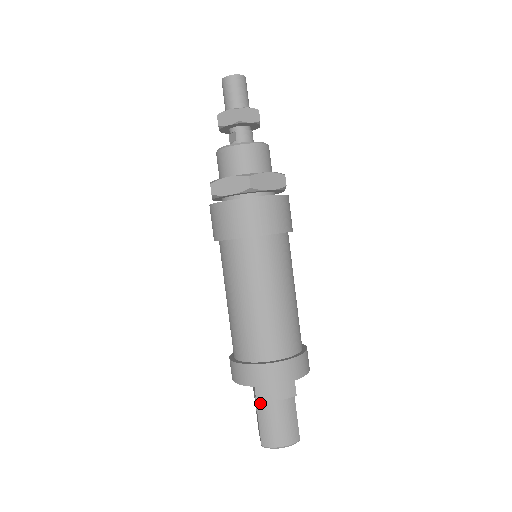
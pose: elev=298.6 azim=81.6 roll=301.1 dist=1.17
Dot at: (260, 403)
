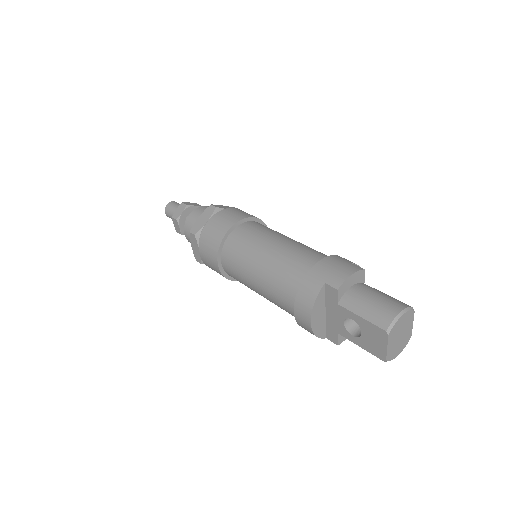
Dot at: (346, 302)
